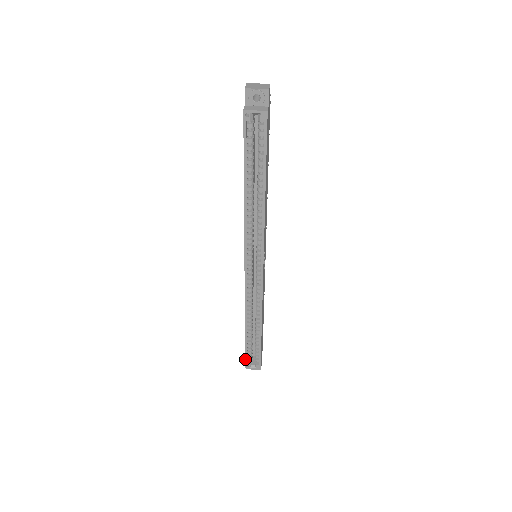
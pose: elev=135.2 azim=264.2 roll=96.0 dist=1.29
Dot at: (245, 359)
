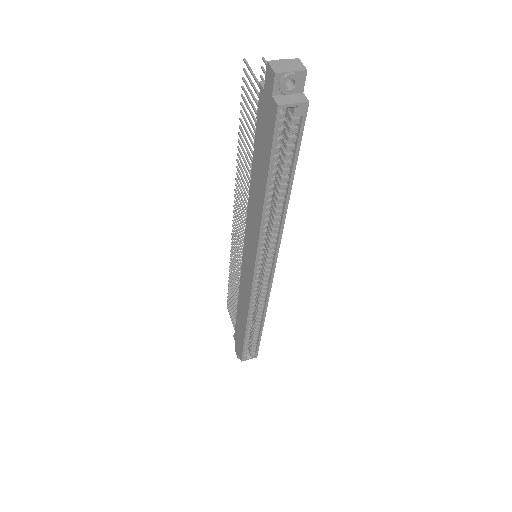
Dot at: (242, 355)
